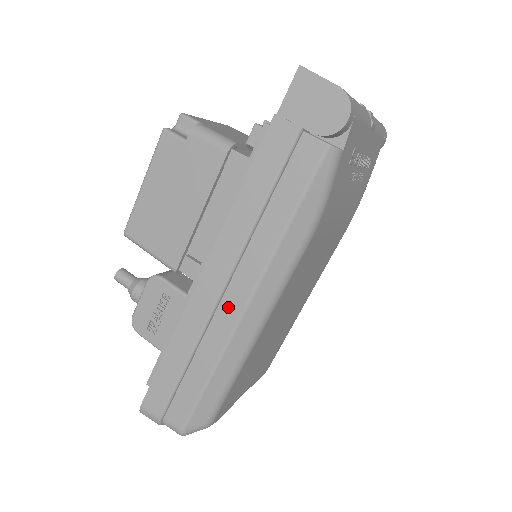
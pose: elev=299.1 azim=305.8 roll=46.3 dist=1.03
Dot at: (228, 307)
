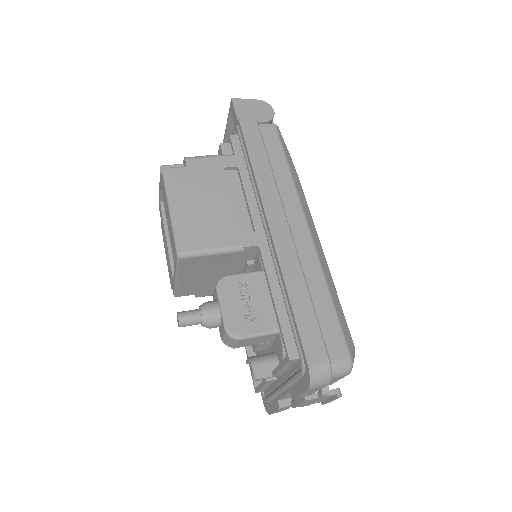
Dot at: (299, 235)
